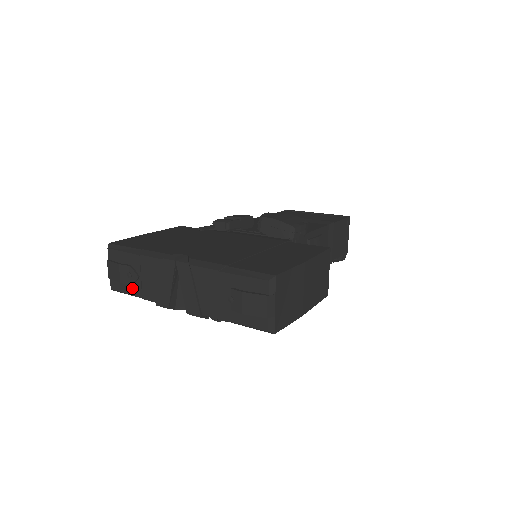
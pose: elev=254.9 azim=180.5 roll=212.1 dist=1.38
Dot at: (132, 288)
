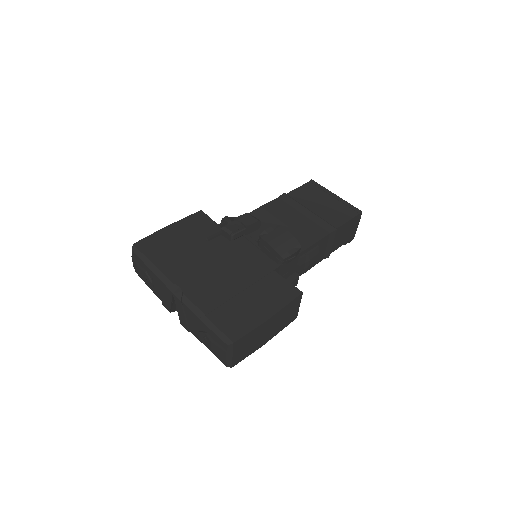
Dot at: (148, 283)
